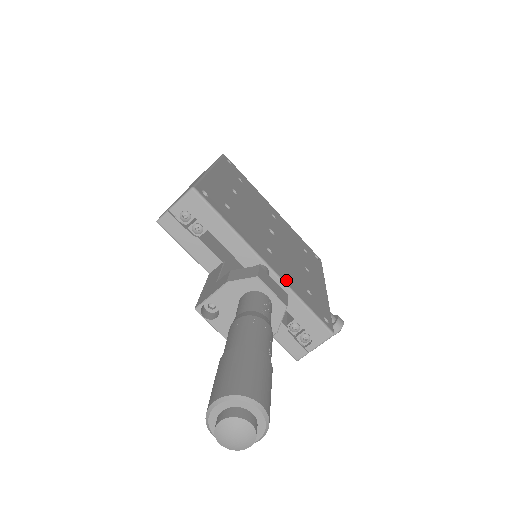
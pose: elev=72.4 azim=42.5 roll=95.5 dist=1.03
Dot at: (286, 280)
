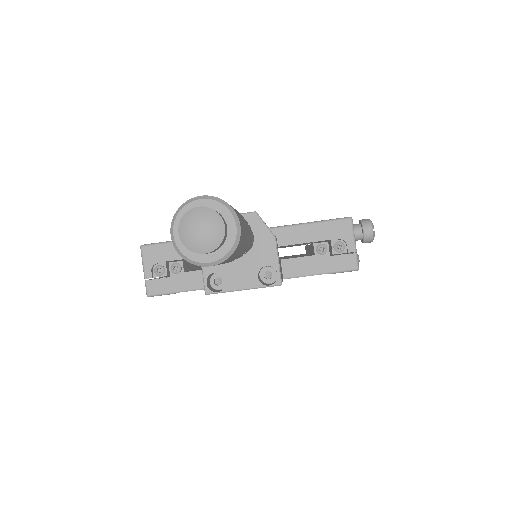
Dot at: (272, 228)
